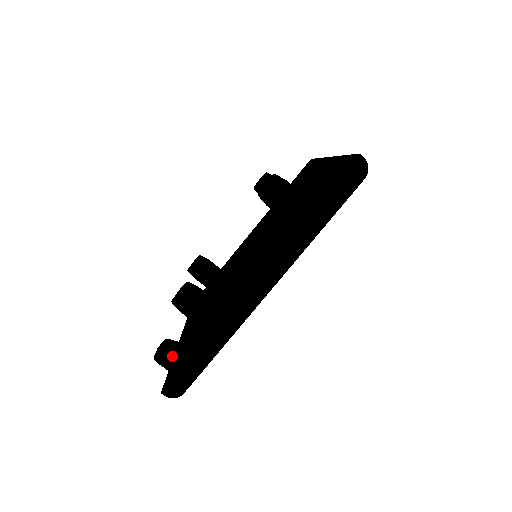
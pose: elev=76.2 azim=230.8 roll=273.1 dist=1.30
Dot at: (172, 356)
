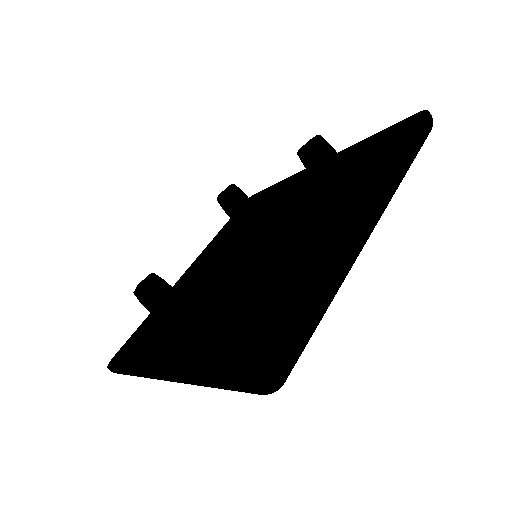
Dot at: (219, 351)
